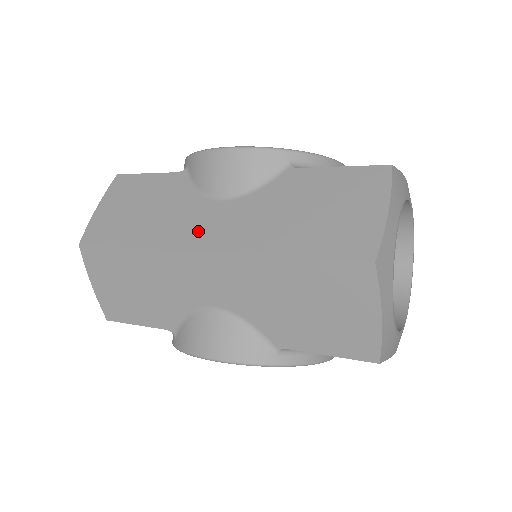
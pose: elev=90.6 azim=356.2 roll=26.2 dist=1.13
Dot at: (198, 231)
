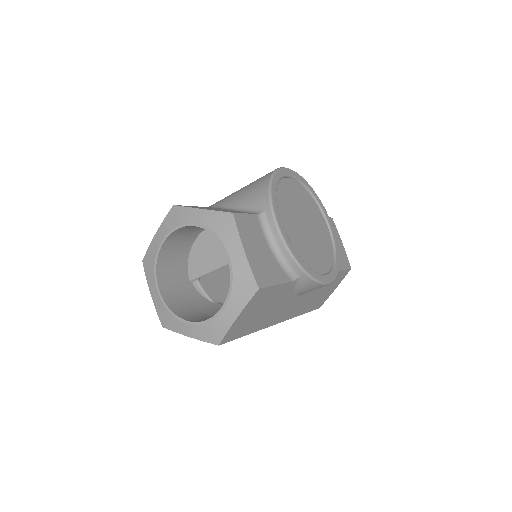
Dot at: (283, 315)
